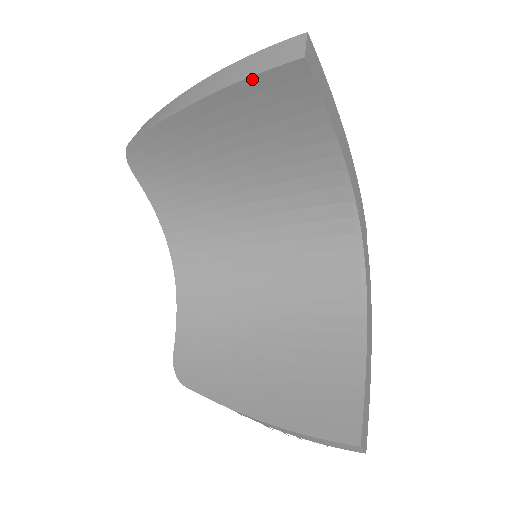
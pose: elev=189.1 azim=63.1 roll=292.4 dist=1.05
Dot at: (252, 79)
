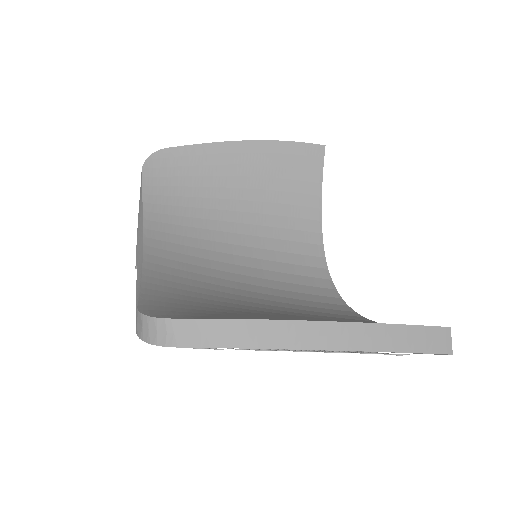
Dot at: (293, 143)
